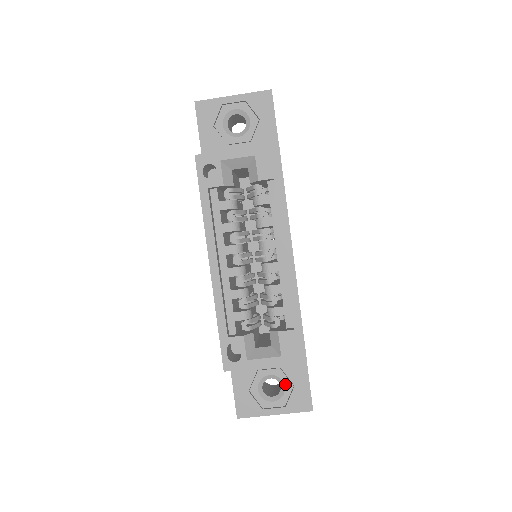
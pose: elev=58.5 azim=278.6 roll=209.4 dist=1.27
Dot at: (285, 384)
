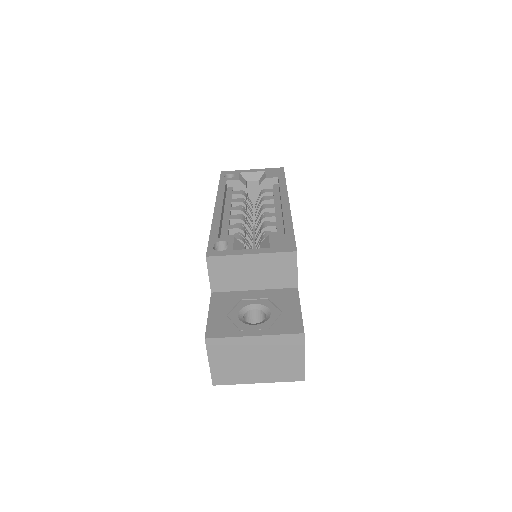
Dot at: (271, 311)
